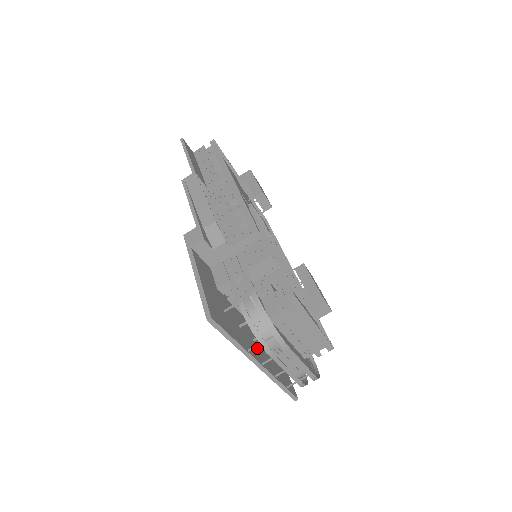
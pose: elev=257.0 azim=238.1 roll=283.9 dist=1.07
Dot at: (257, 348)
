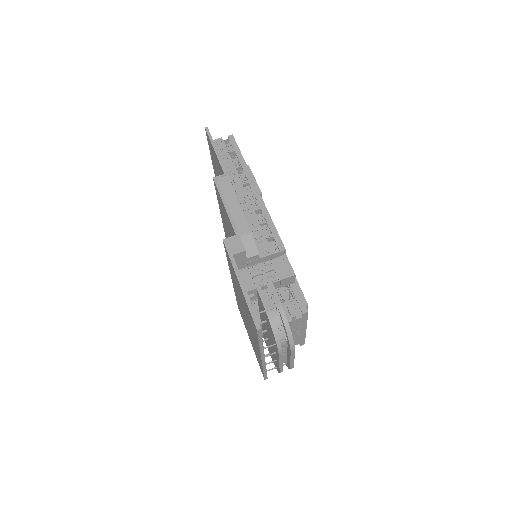
Dot at: occluded
